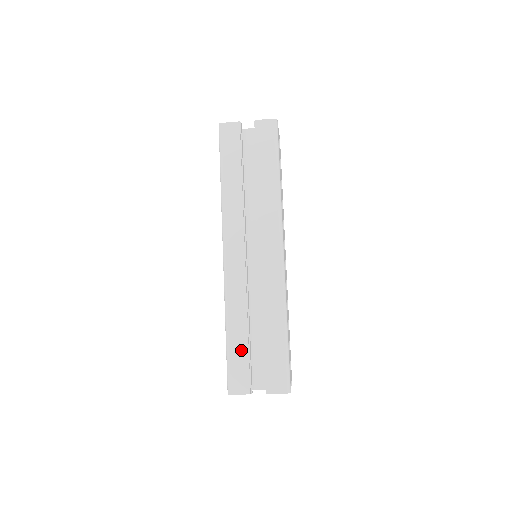
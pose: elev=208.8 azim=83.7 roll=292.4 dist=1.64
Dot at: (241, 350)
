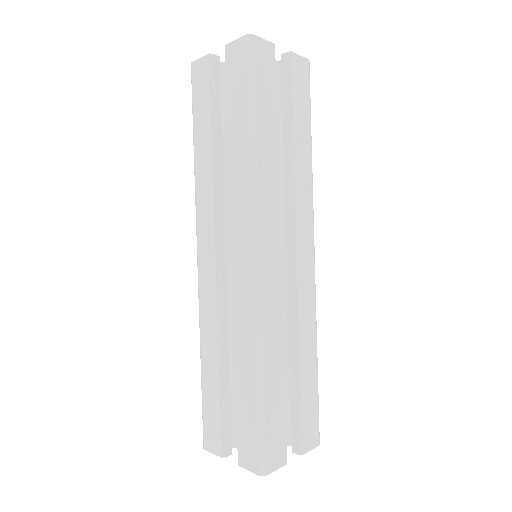
Dot at: (278, 404)
